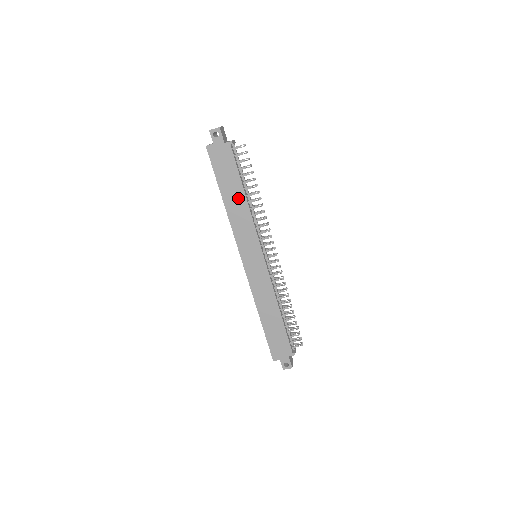
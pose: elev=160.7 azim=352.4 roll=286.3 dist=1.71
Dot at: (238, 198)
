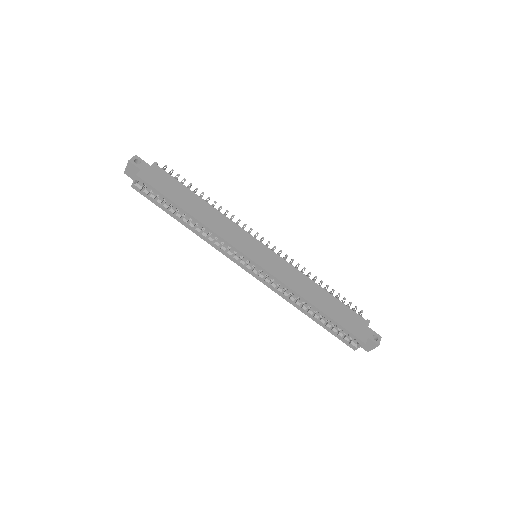
Dot at: (200, 206)
